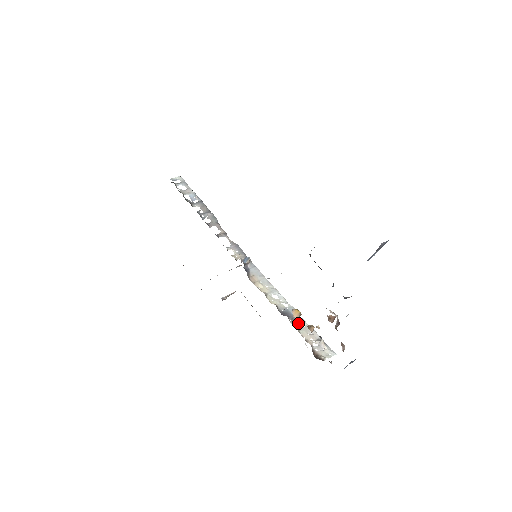
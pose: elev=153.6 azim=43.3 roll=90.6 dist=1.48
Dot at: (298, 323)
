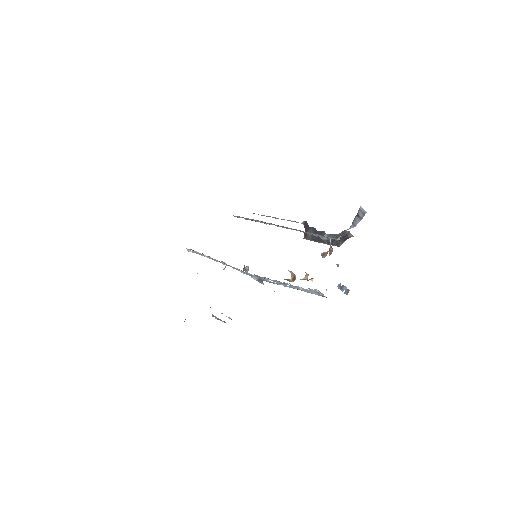
Dot at: occluded
